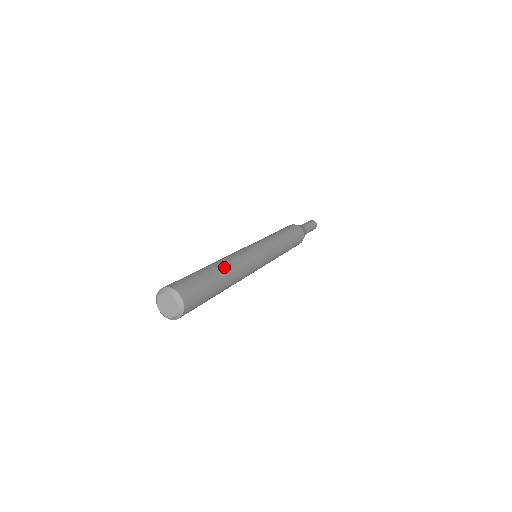
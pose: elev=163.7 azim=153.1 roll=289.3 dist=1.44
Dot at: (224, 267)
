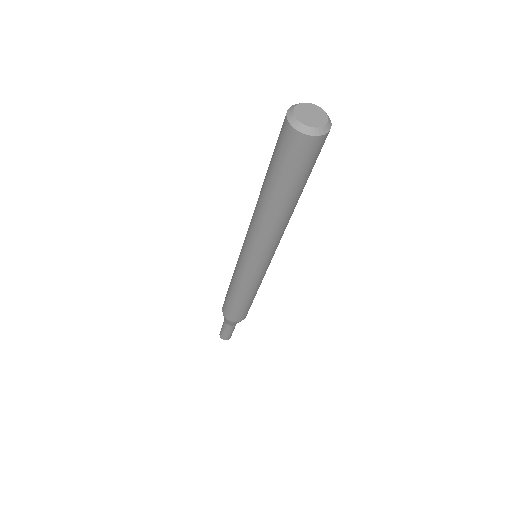
Dot at: occluded
